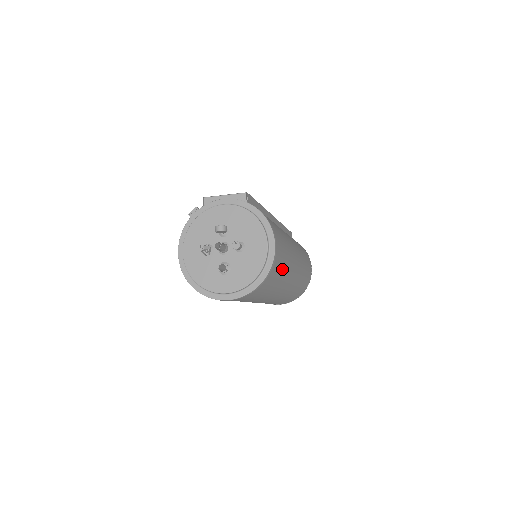
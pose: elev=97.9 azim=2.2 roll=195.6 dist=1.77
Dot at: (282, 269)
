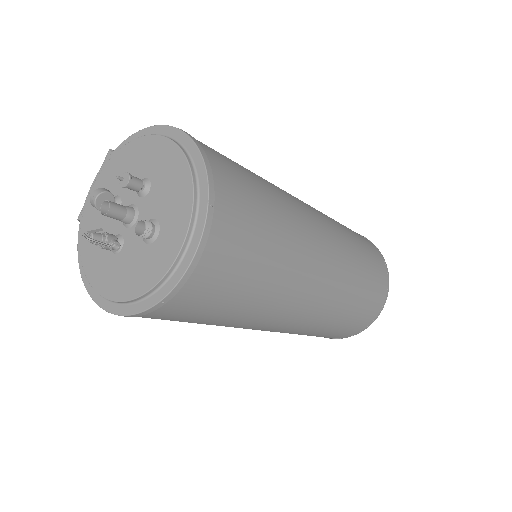
Dot at: (254, 180)
